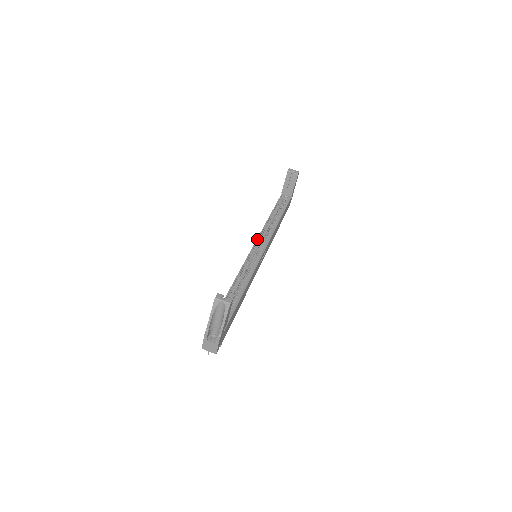
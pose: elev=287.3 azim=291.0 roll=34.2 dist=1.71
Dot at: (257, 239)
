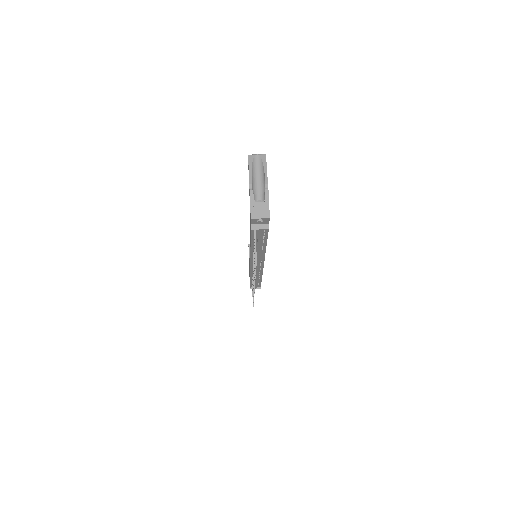
Dot at: occluded
